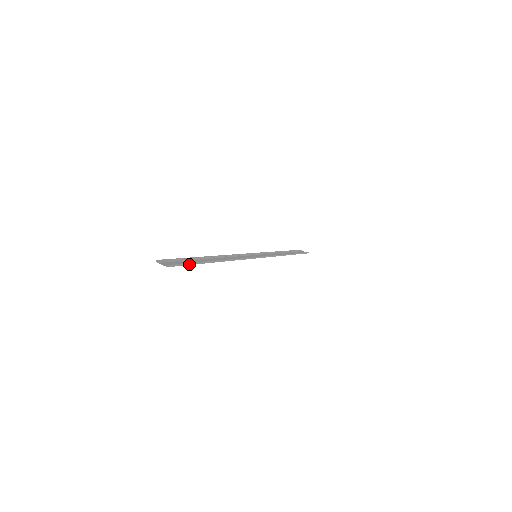
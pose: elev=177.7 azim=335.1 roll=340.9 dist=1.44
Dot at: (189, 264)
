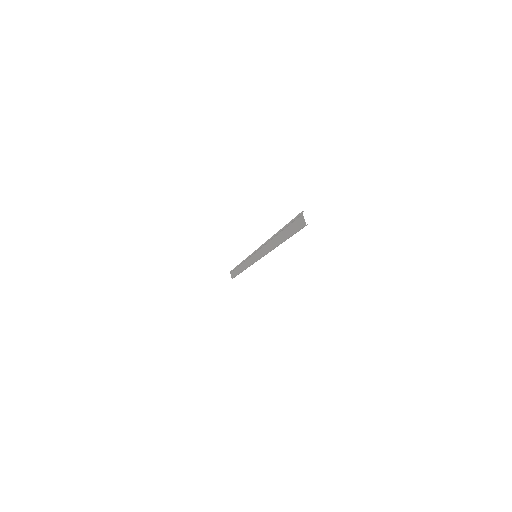
Dot at: (295, 233)
